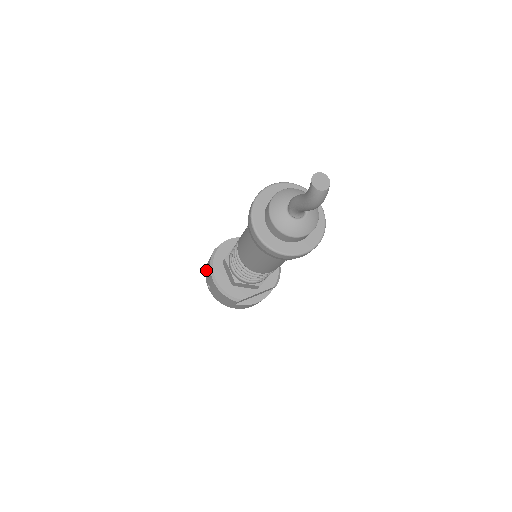
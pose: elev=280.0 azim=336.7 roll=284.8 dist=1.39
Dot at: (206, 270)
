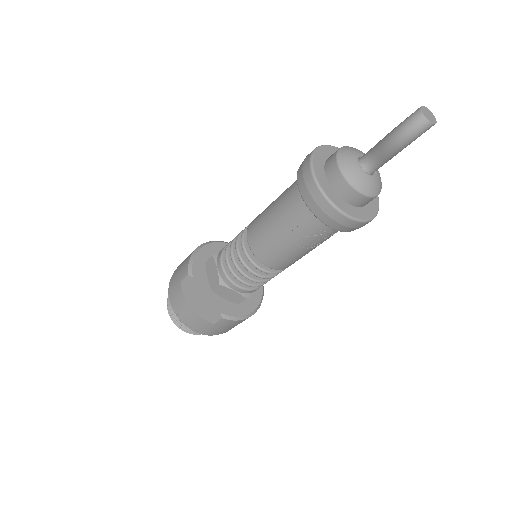
Dot at: occluded
